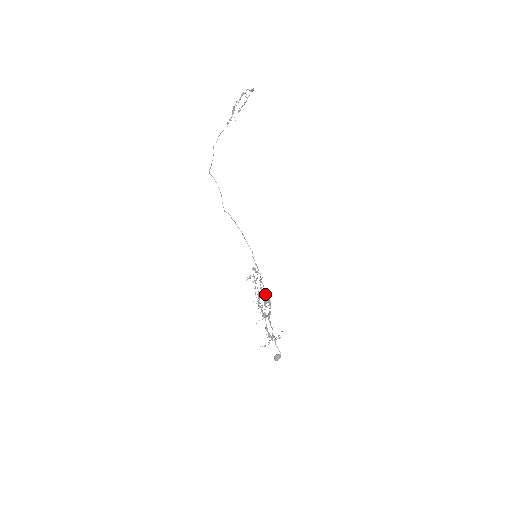
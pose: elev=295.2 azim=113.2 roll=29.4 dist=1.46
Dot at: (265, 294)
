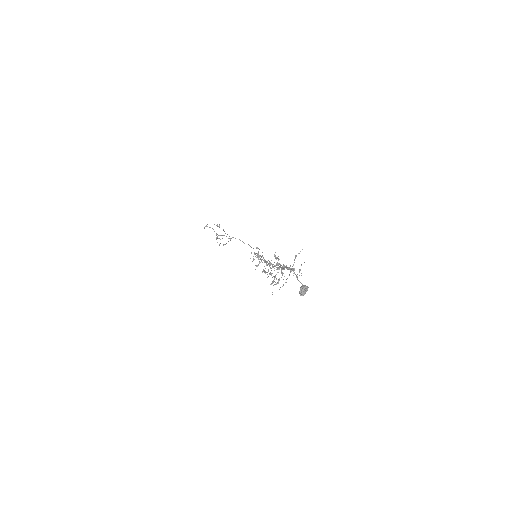
Dot at: (273, 266)
